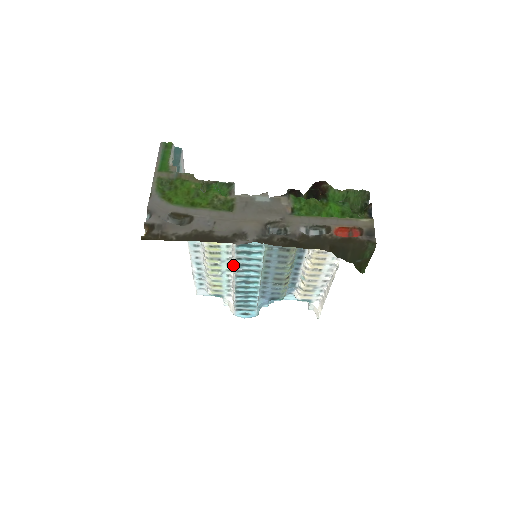
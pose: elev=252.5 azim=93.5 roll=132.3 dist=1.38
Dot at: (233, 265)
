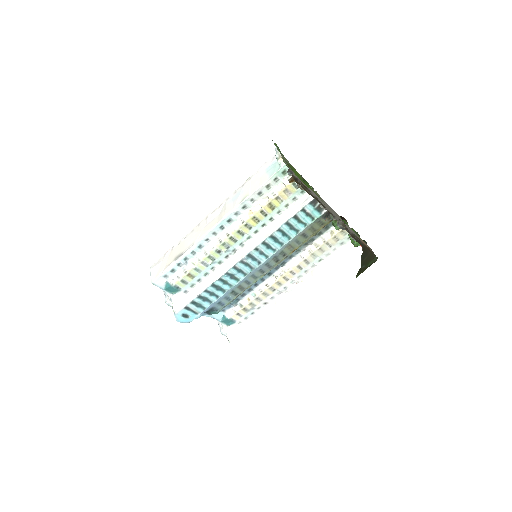
Dot at: (238, 256)
